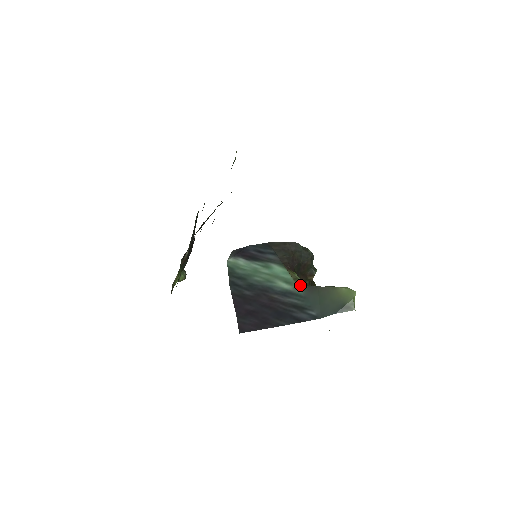
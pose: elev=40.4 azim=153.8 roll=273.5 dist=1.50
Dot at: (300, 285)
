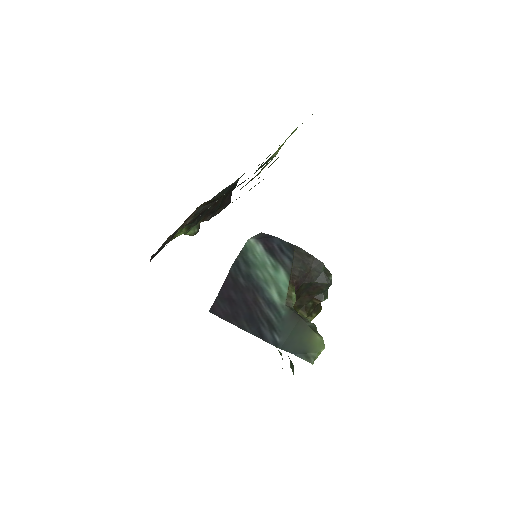
Dot at: (288, 305)
